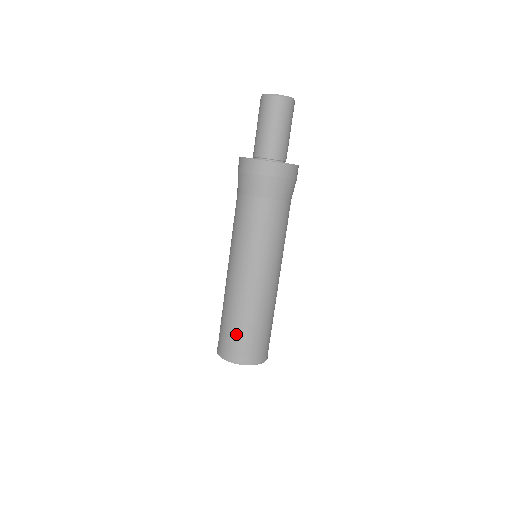
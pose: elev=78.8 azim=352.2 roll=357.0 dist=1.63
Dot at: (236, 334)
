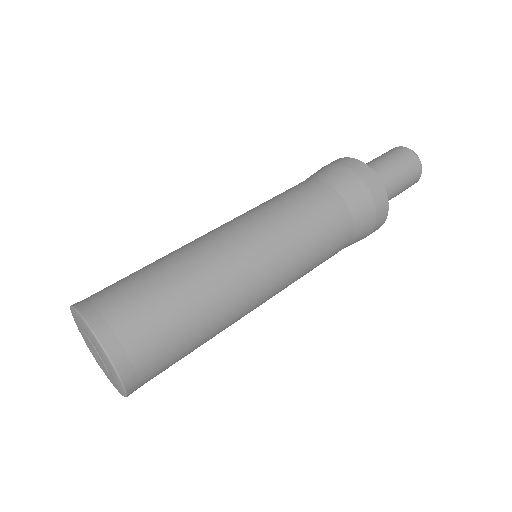
Dot at: (159, 311)
